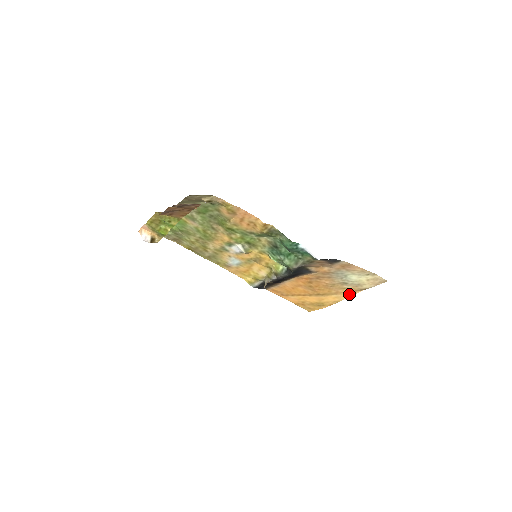
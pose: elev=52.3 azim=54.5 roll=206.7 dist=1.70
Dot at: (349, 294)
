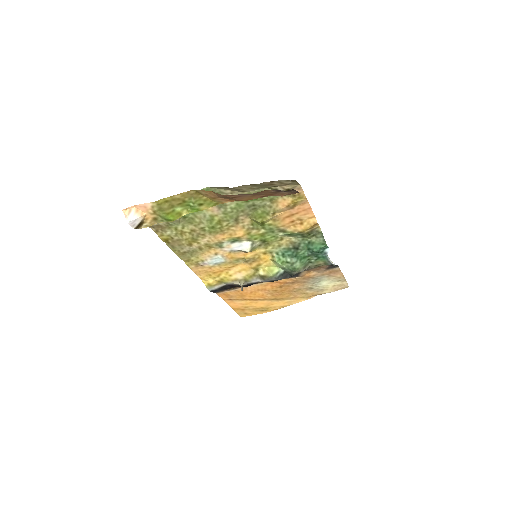
Dot at: (303, 299)
